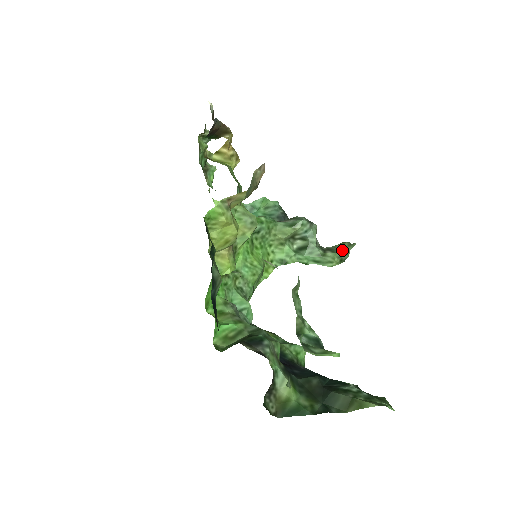
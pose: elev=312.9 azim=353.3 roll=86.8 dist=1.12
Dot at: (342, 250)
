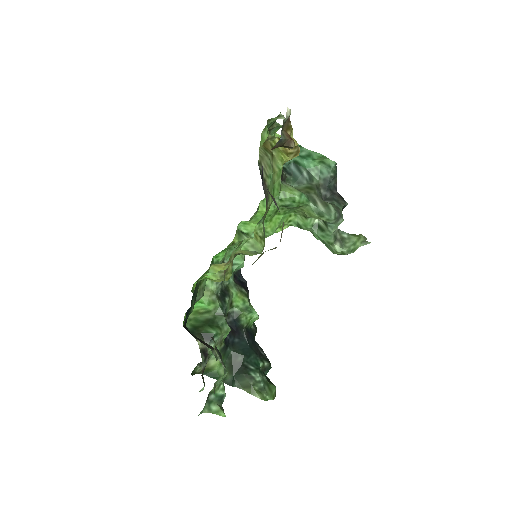
Dot at: (351, 247)
